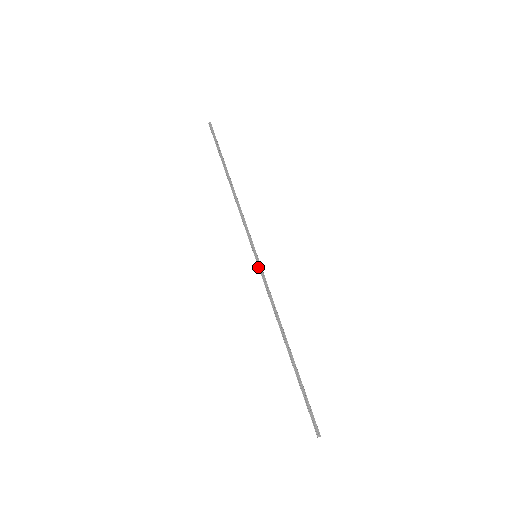
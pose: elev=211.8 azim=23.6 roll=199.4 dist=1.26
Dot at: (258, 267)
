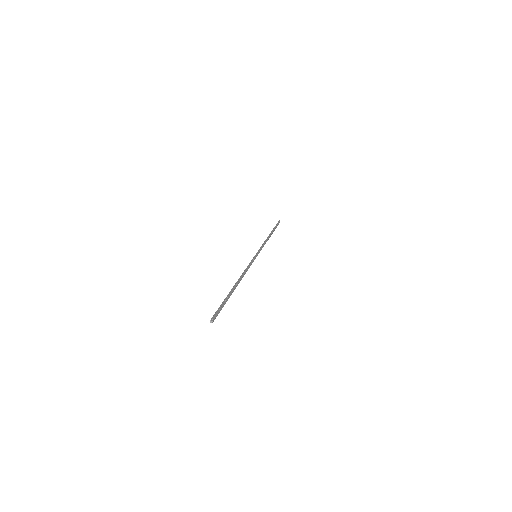
Dot at: (252, 259)
